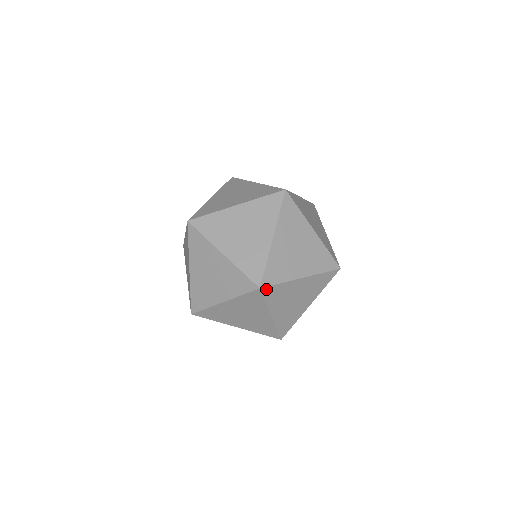
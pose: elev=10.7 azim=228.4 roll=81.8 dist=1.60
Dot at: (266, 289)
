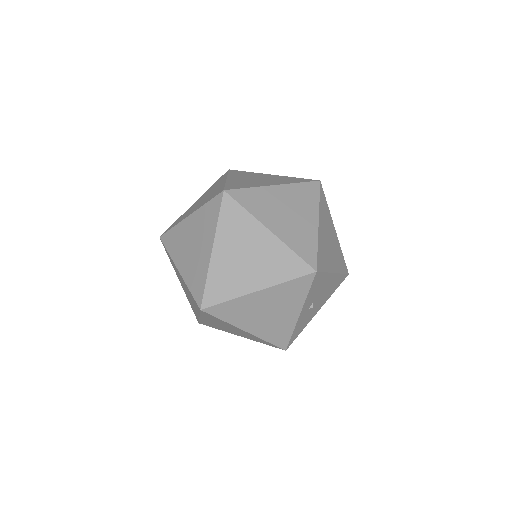
Dot at: (211, 309)
